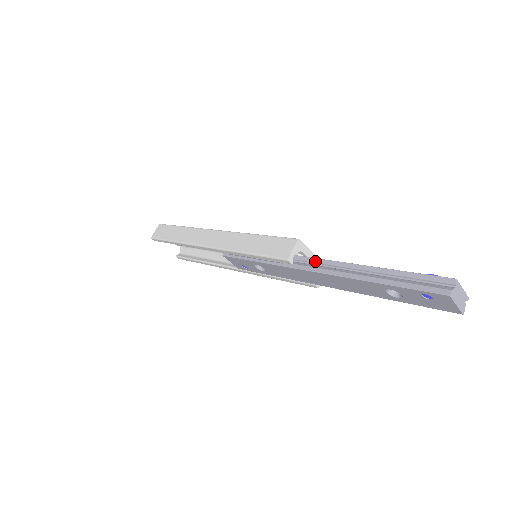
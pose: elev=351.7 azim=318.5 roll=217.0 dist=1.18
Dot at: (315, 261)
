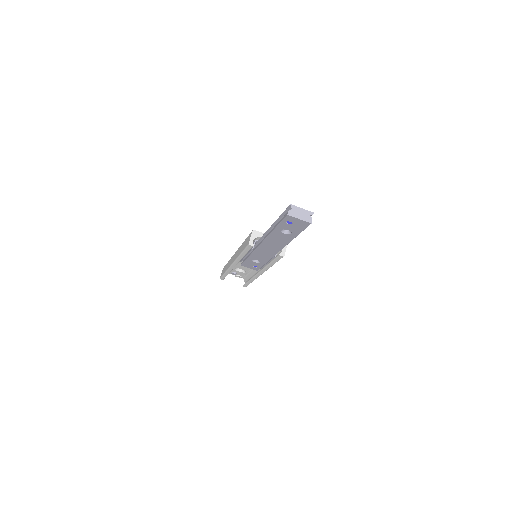
Dot at: (262, 238)
